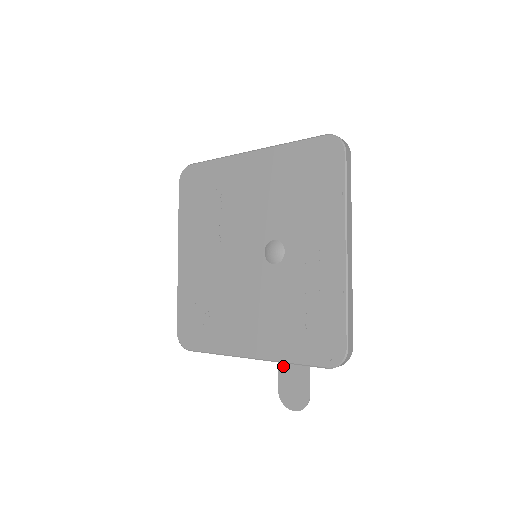
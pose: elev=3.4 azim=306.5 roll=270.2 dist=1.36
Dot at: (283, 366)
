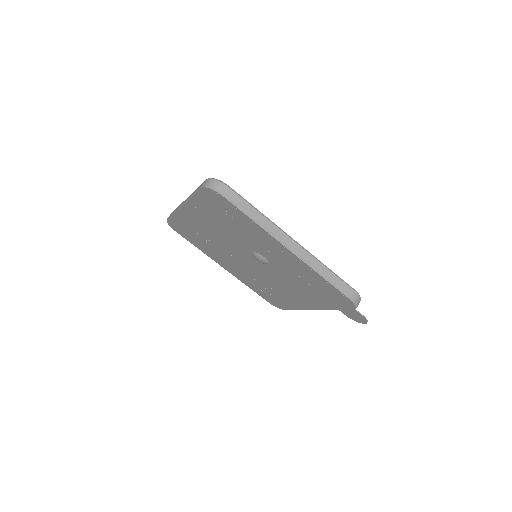
Dot at: occluded
